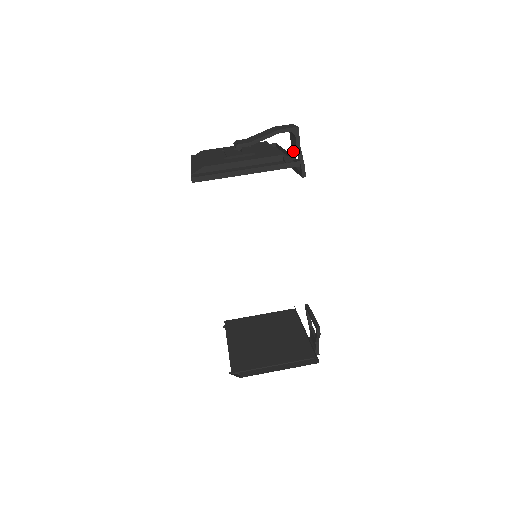
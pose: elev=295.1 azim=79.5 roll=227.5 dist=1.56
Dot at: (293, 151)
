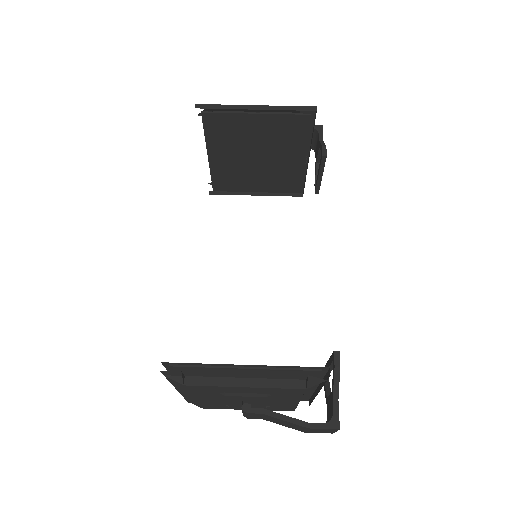
Dot at: occluded
